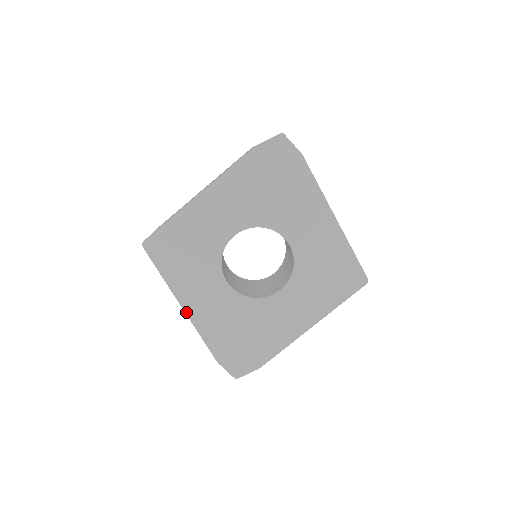
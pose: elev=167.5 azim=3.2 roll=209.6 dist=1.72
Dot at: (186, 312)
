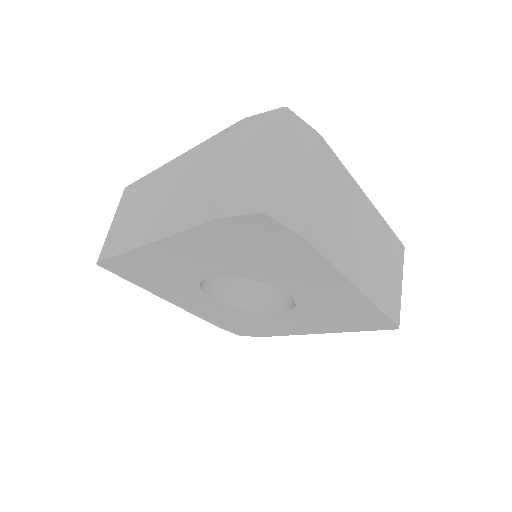
Dot at: (173, 303)
